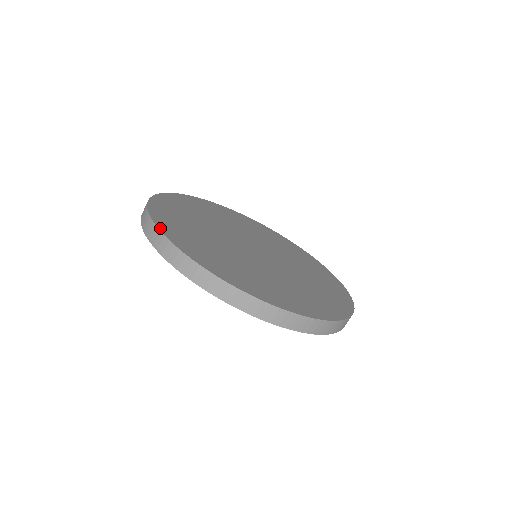
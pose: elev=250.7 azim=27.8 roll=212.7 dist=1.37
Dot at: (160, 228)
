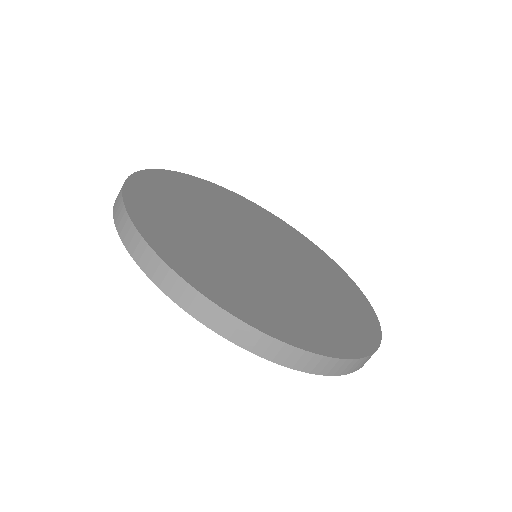
Dot at: (146, 171)
